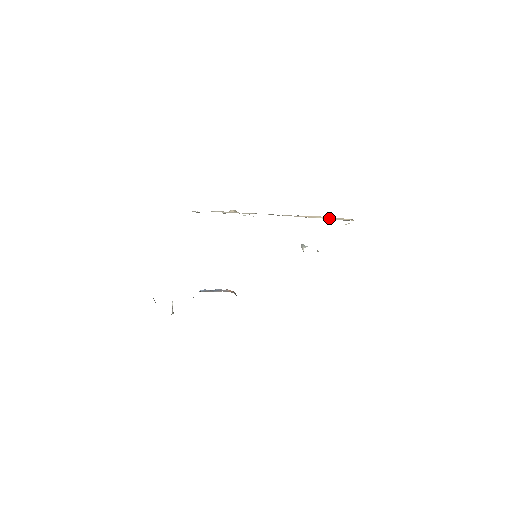
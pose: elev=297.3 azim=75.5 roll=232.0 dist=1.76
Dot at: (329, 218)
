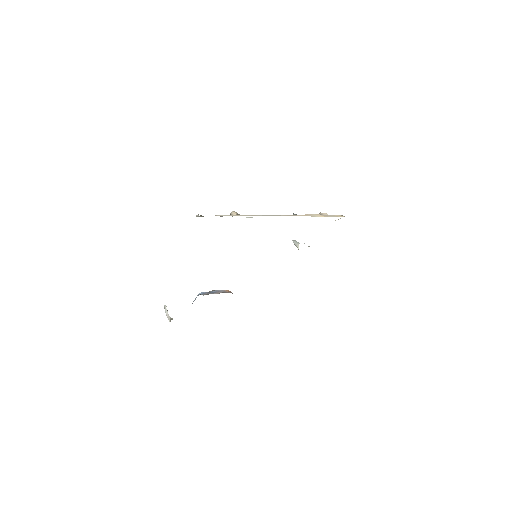
Dot at: (324, 216)
